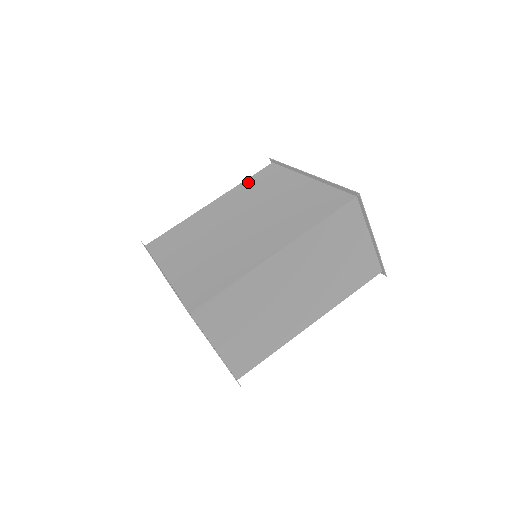
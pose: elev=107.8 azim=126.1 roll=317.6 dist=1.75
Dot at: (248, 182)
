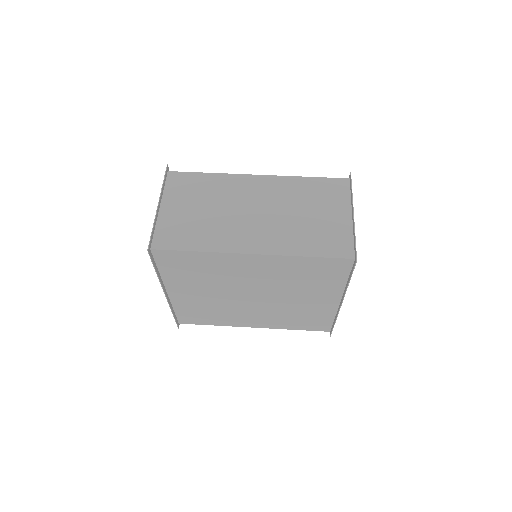
Dot at: occluded
